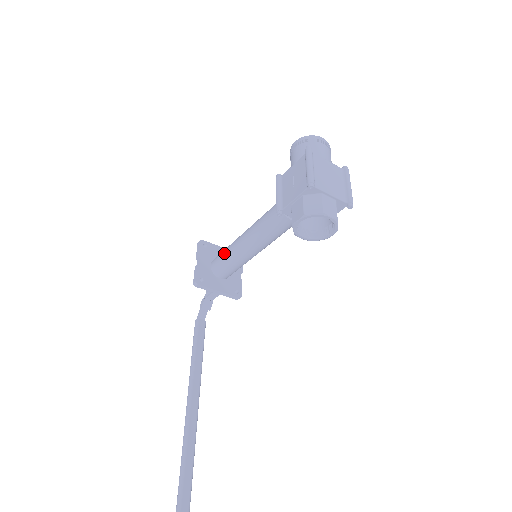
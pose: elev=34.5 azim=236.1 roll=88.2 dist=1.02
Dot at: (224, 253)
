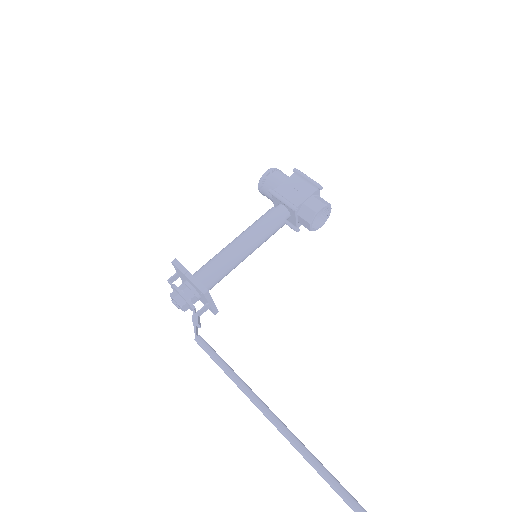
Dot at: (215, 263)
